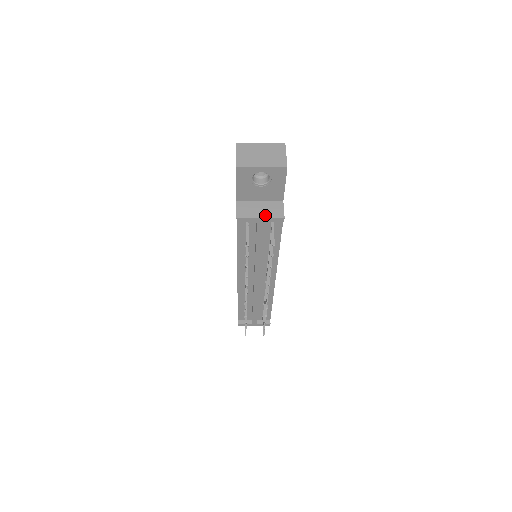
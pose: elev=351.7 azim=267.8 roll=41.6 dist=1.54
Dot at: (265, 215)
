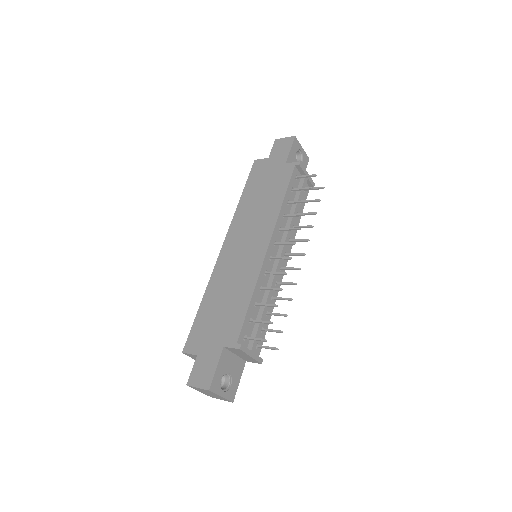
Dot at: occluded
